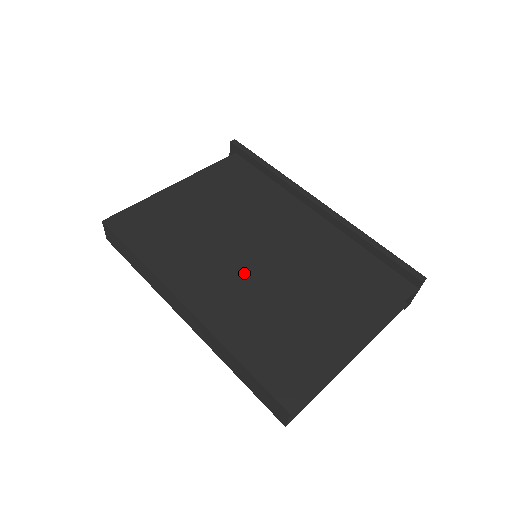
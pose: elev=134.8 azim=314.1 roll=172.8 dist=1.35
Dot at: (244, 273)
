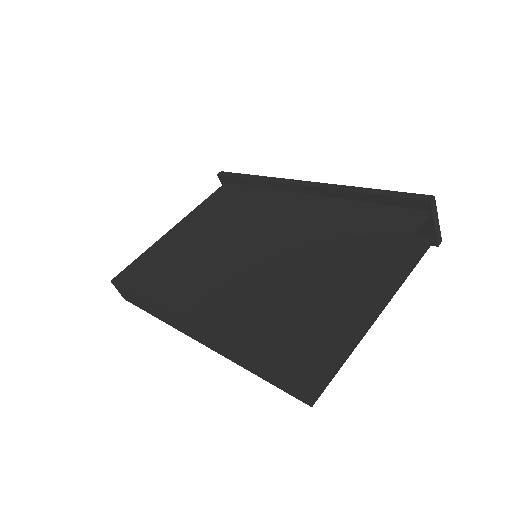
Dot at: (239, 271)
